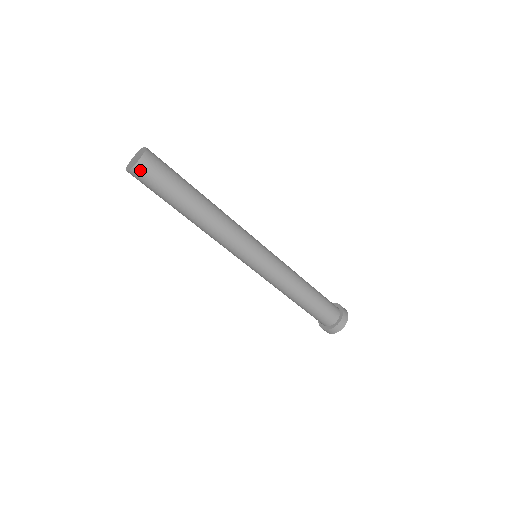
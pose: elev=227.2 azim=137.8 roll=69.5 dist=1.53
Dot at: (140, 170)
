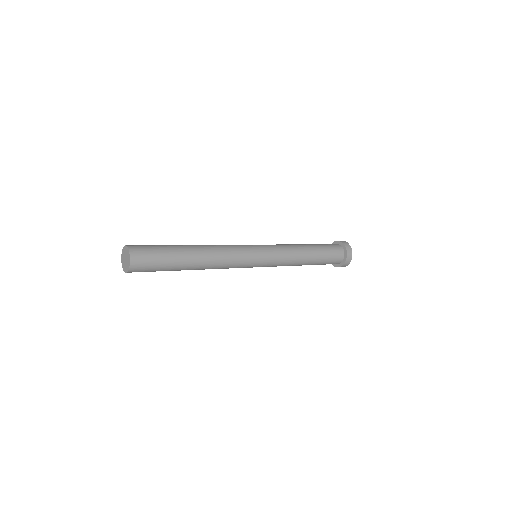
Dot at: occluded
